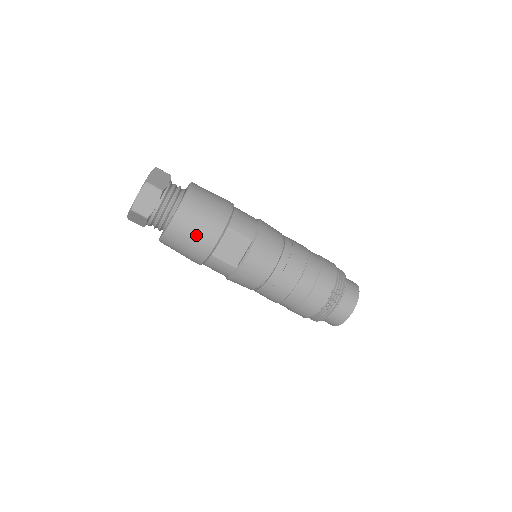
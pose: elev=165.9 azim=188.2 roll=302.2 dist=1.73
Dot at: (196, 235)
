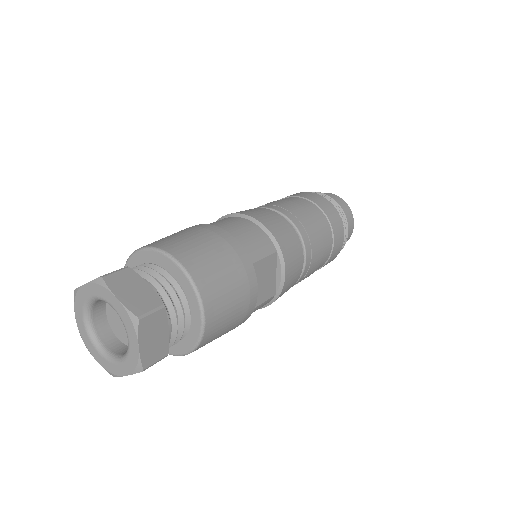
Dot at: (236, 311)
